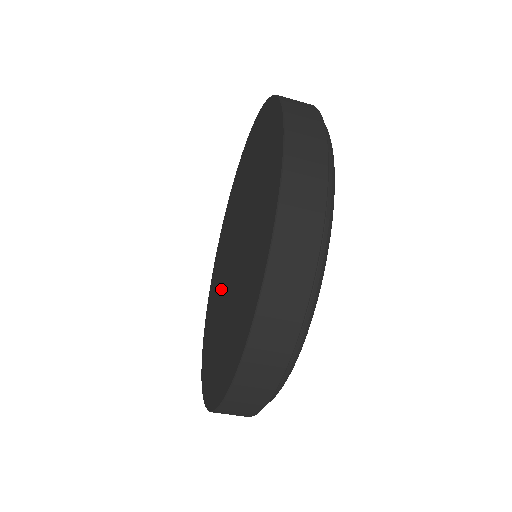
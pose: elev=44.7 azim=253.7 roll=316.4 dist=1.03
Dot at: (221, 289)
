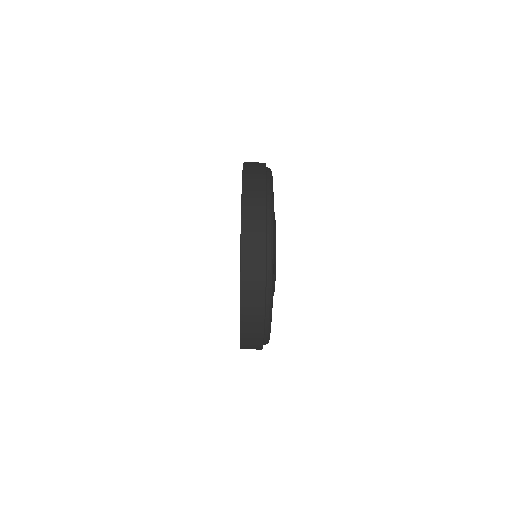
Dot at: occluded
